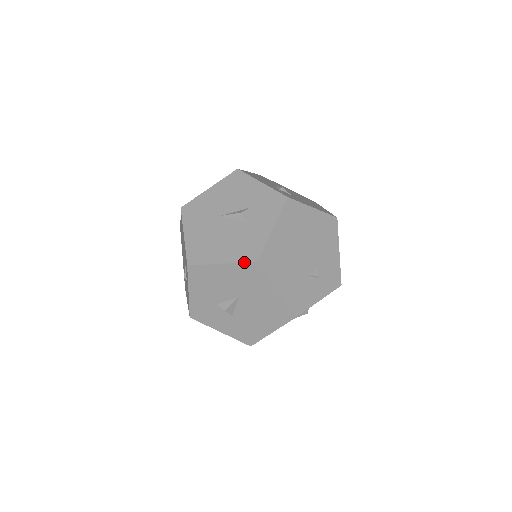
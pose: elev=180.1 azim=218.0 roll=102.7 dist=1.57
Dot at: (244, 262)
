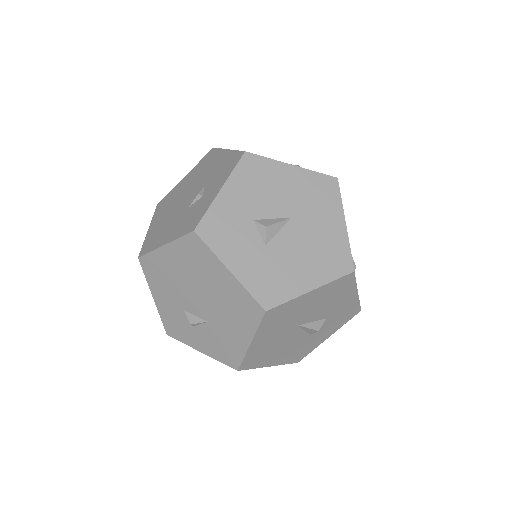
Dot at: (321, 173)
